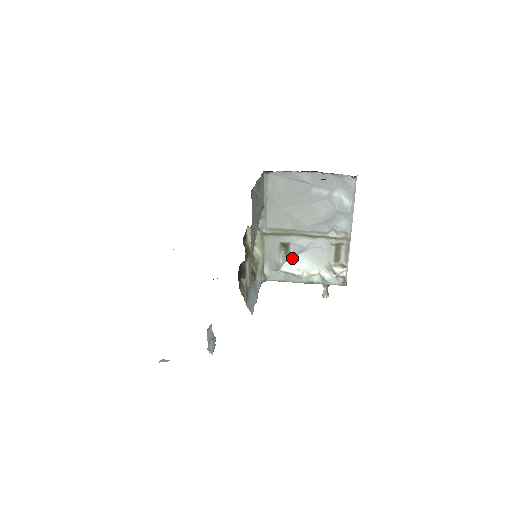
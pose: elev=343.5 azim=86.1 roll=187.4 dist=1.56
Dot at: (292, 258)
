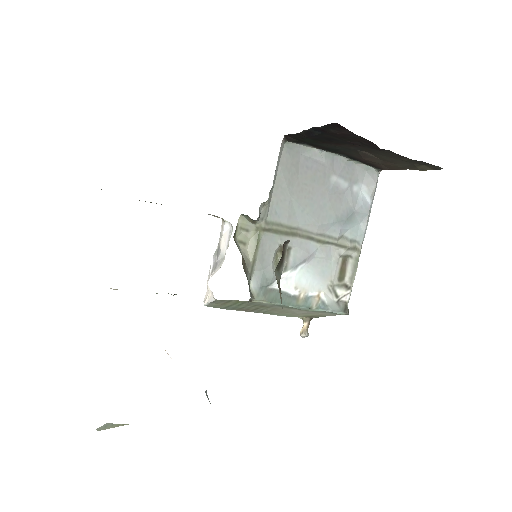
Dot at: (290, 270)
